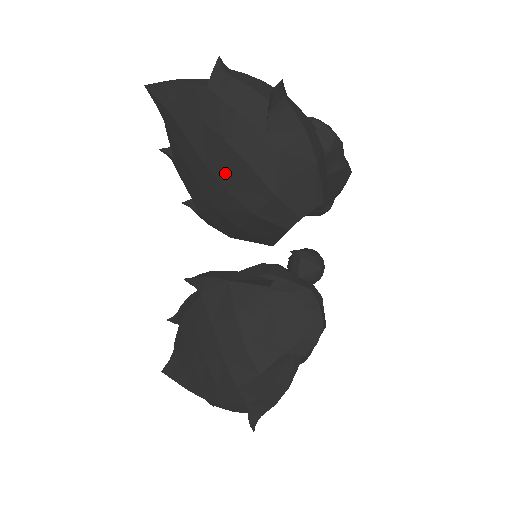
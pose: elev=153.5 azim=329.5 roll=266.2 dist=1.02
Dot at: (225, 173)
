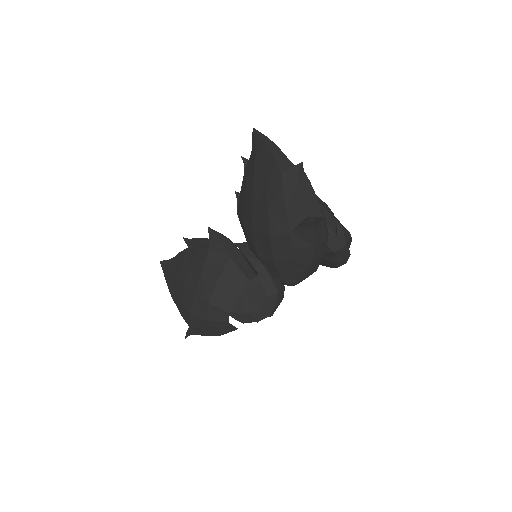
Dot at: (257, 224)
